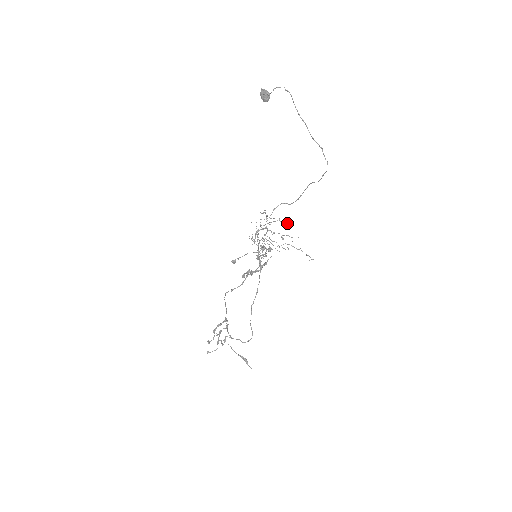
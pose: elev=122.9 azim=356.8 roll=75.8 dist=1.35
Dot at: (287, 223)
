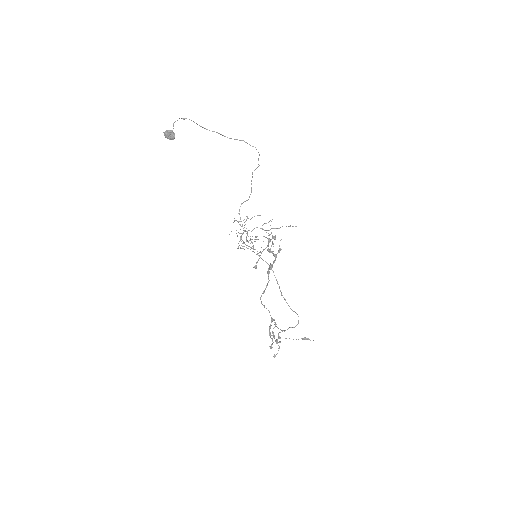
Dot at: occluded
